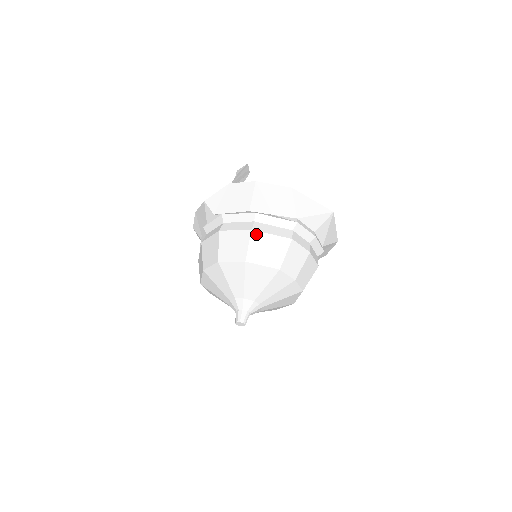
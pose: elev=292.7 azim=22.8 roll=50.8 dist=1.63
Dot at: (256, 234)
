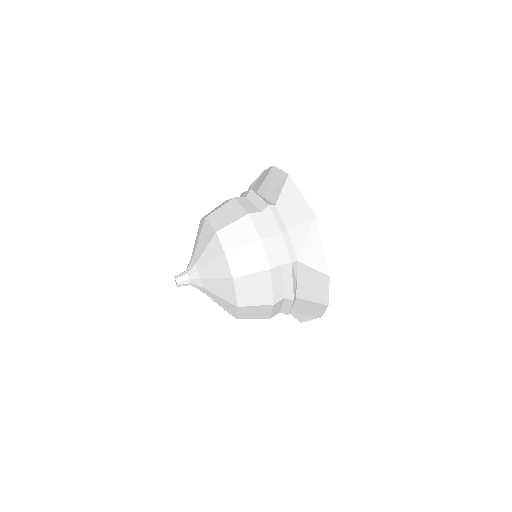
Dot at: (233, 201)
